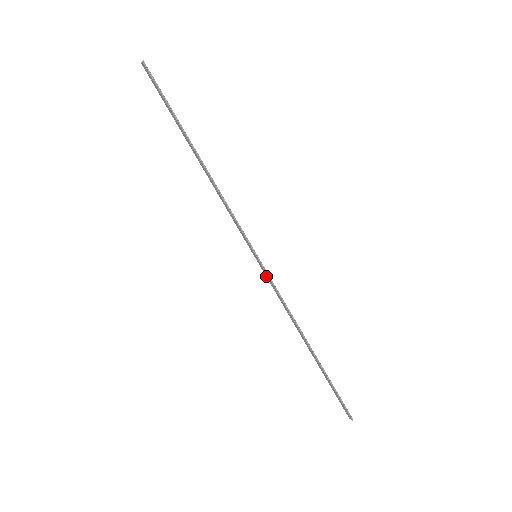
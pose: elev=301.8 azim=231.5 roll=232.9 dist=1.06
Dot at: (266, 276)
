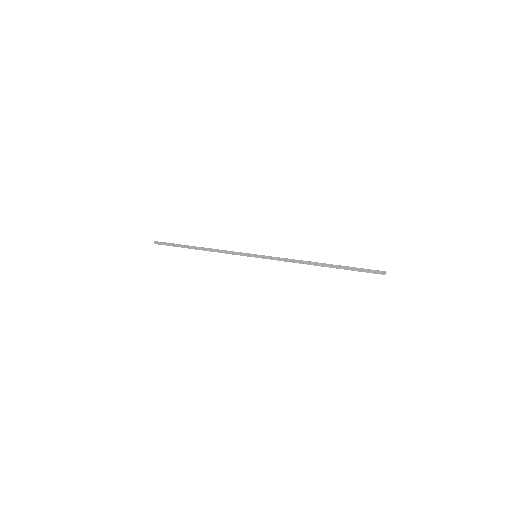
Dot at: occluded
